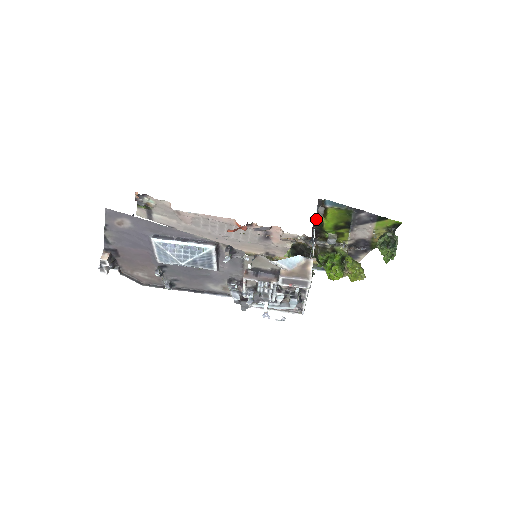
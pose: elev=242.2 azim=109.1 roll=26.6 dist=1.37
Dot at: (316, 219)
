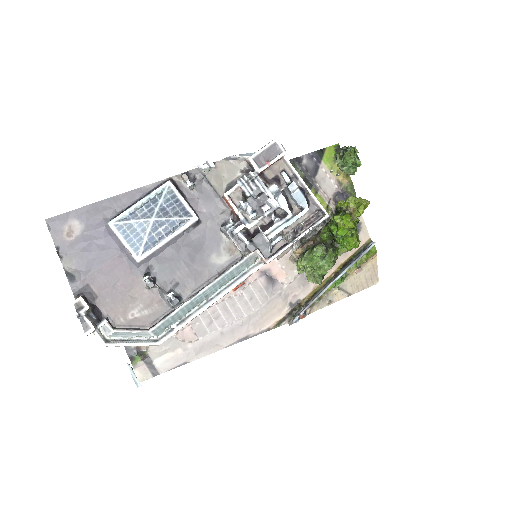
Dot at: occluded
